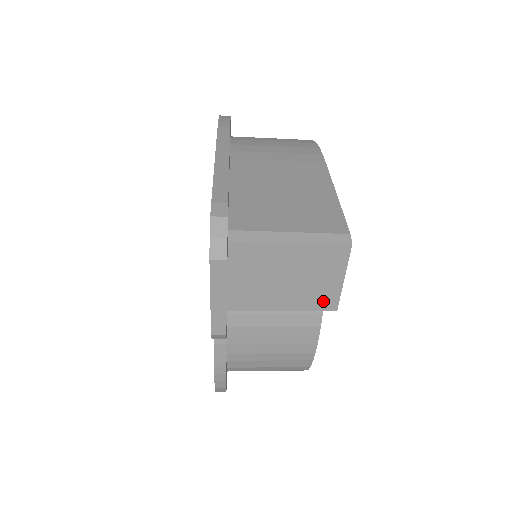
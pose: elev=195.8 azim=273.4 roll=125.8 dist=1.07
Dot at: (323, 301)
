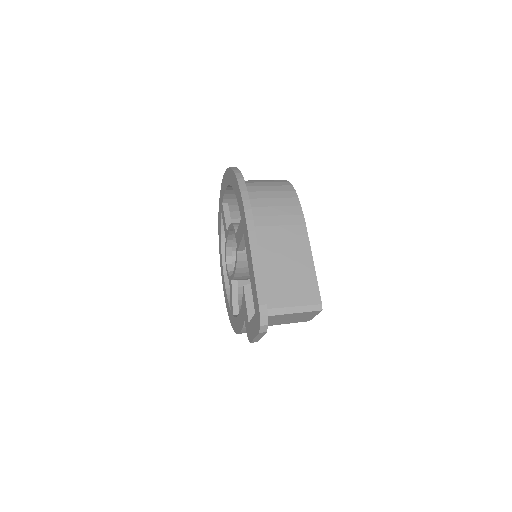
Dot at: (304, 320)
